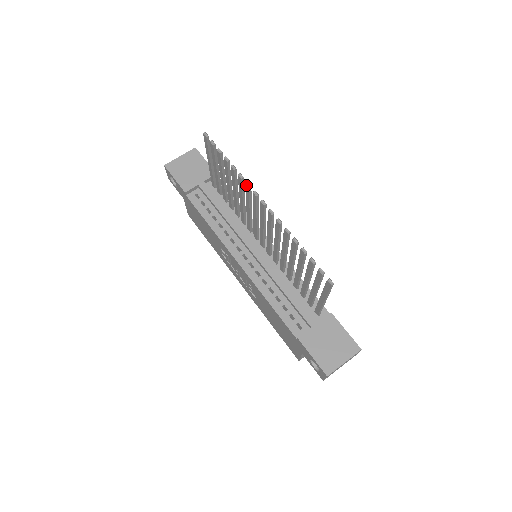
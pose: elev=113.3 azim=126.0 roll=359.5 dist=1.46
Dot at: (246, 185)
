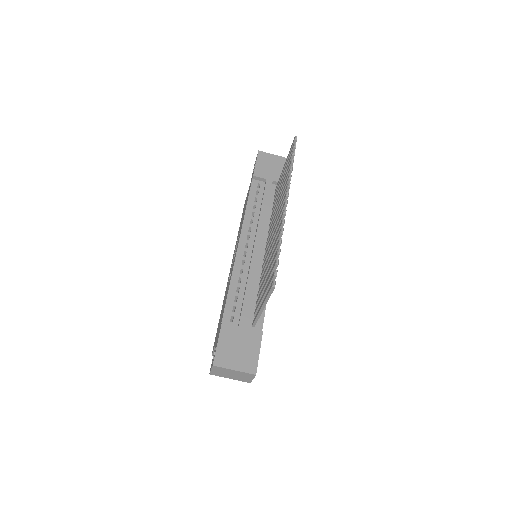
Dot at: (287, 184)
